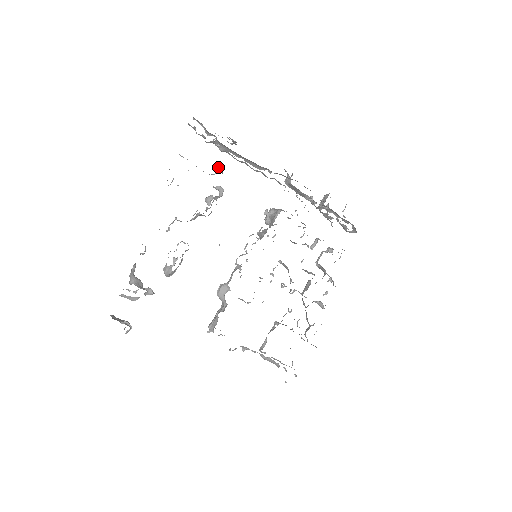
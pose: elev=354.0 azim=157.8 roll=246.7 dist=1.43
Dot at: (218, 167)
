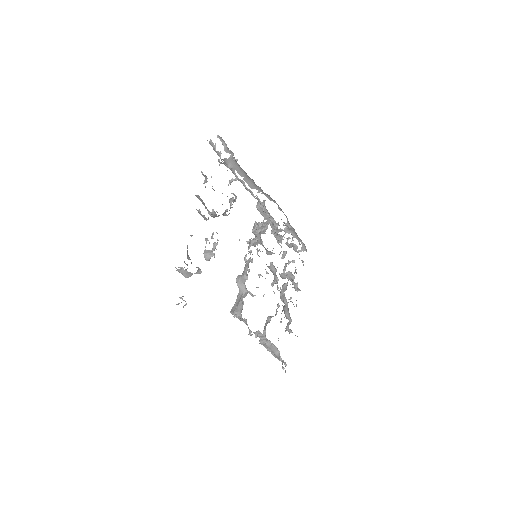
Dot at: (232, 178)
